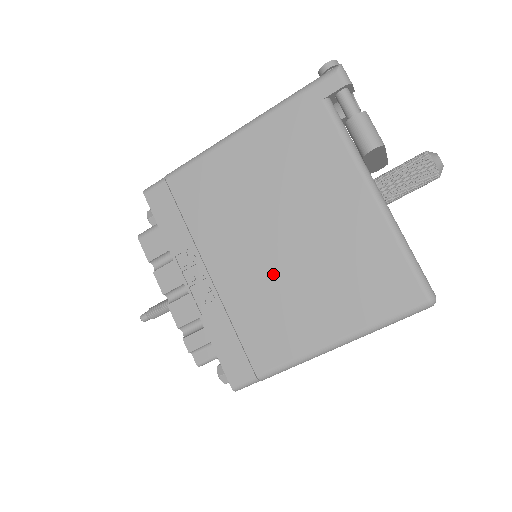
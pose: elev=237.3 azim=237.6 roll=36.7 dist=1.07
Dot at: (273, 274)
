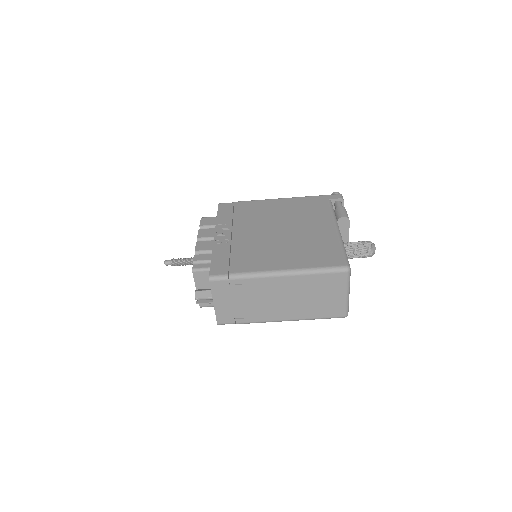
Dot at: (268, 240)
